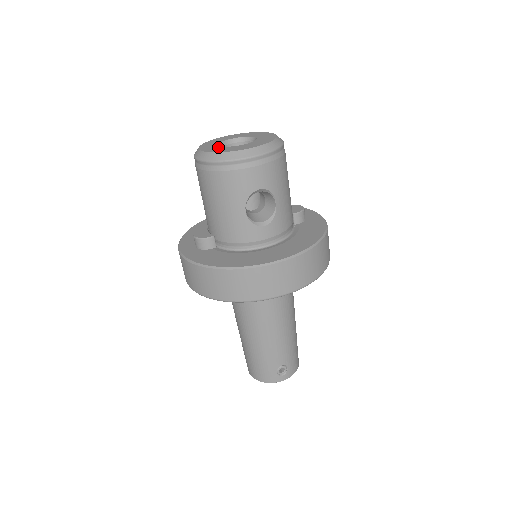
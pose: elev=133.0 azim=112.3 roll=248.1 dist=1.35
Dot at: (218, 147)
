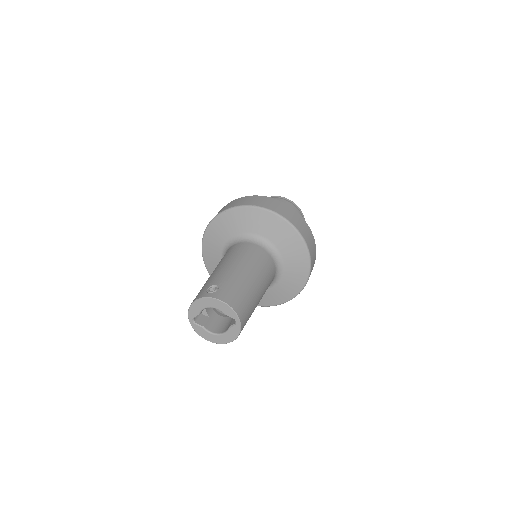
Dot at: occluded
